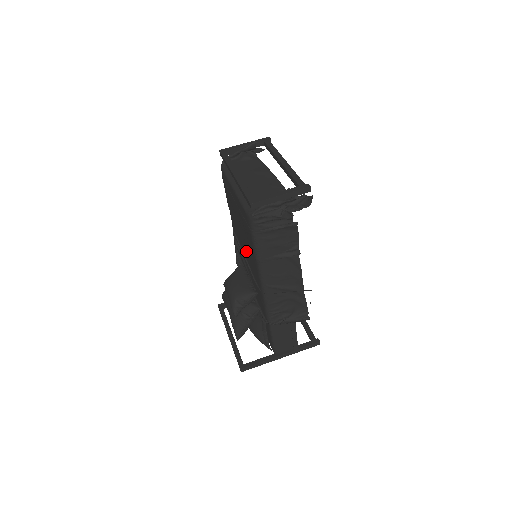
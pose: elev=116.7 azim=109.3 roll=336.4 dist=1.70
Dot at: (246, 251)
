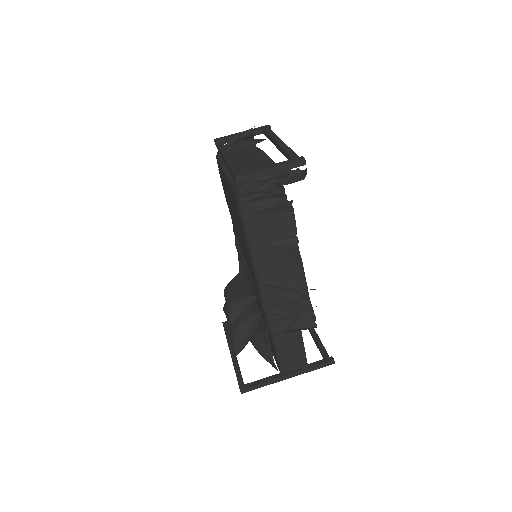
Dot at: occluded
